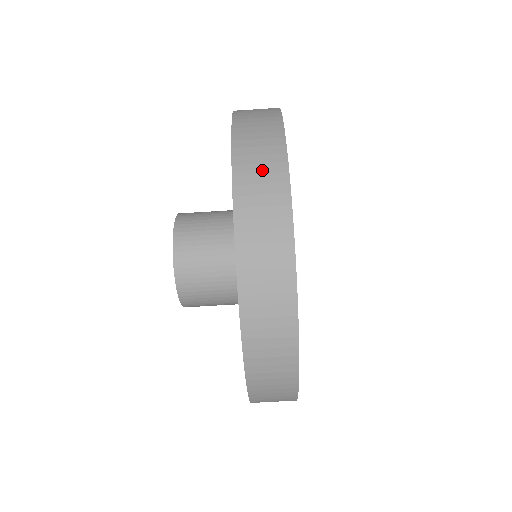
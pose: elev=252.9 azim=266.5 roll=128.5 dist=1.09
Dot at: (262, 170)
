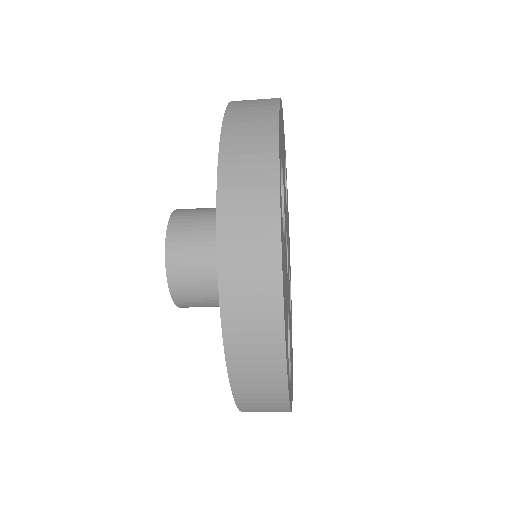
Dot at: (265, 406)
